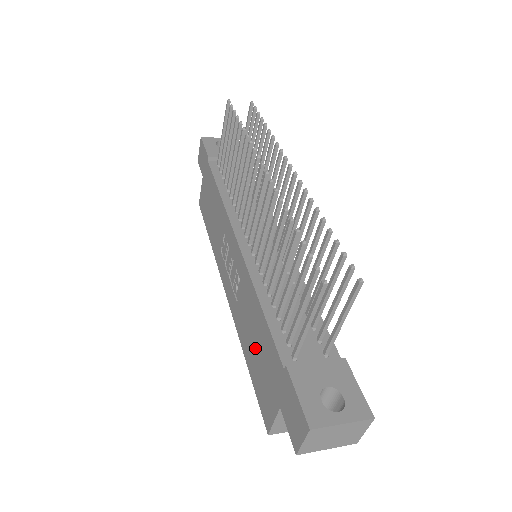
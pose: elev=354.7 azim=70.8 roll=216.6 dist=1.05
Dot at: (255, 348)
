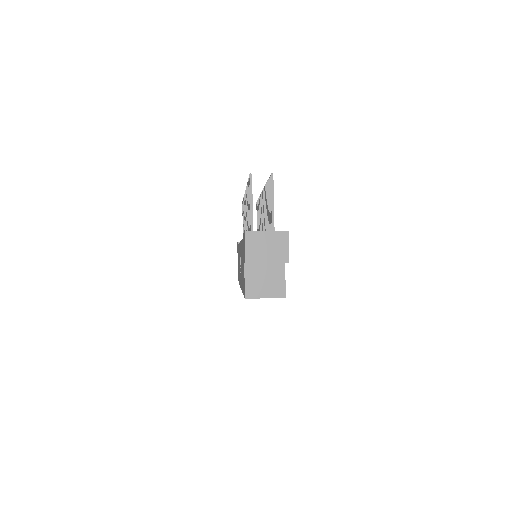
Dot at: (242, 270)
